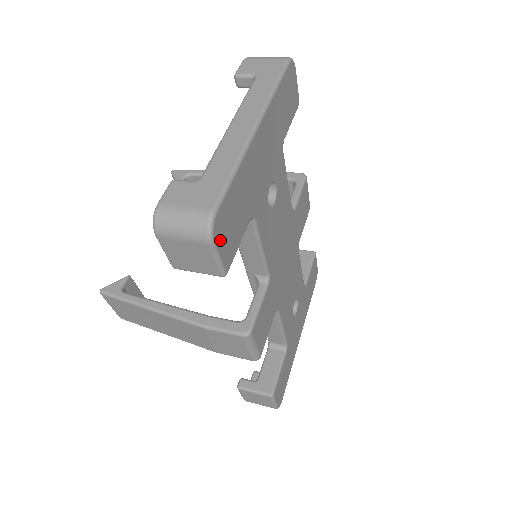
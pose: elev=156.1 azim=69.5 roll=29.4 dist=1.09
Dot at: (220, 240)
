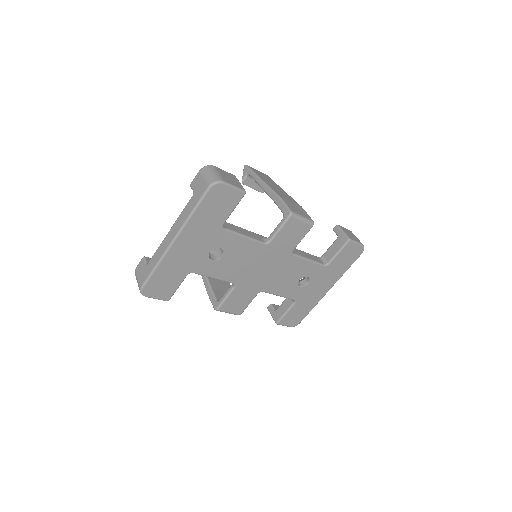
Dot at: (153, 294)
